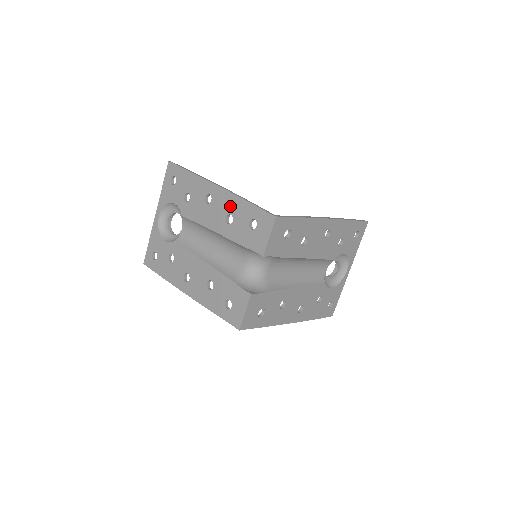
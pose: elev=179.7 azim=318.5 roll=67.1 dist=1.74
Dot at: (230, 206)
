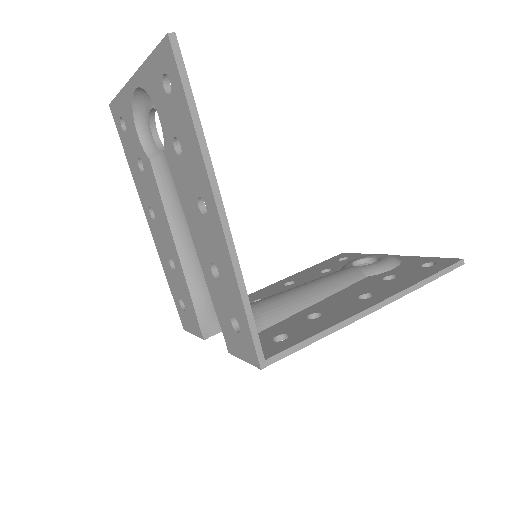
Dot at: (222, 266)
